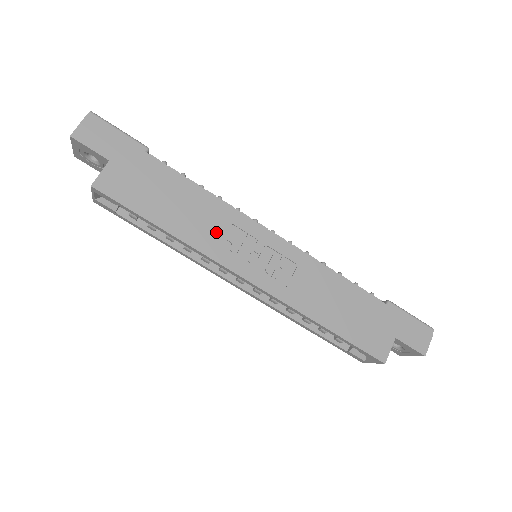
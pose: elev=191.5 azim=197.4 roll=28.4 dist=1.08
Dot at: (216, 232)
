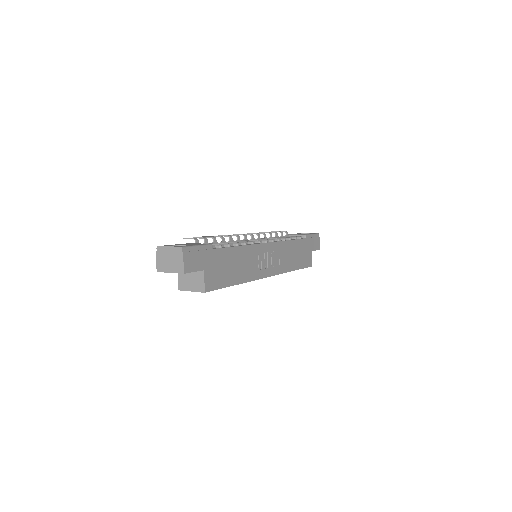
Dot at: (252, 265)
